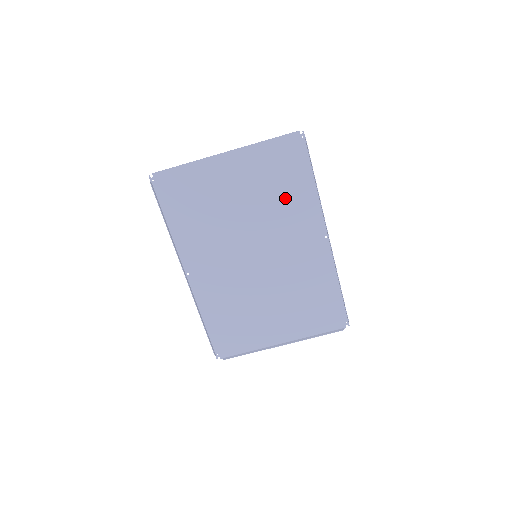
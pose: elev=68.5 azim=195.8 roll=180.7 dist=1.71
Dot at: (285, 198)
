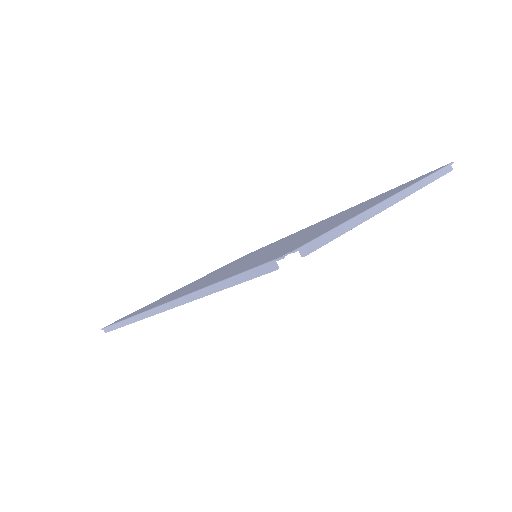
Dot at: occluded
